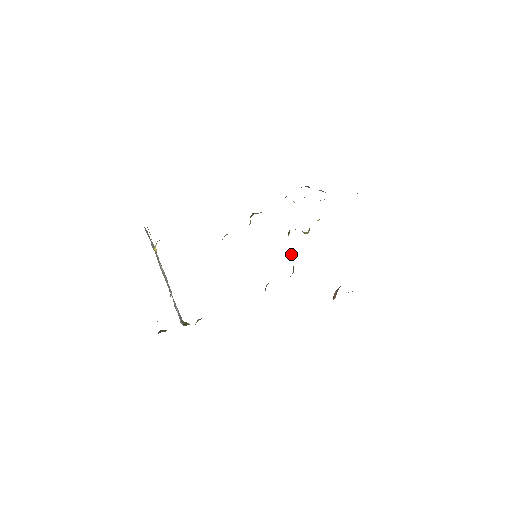
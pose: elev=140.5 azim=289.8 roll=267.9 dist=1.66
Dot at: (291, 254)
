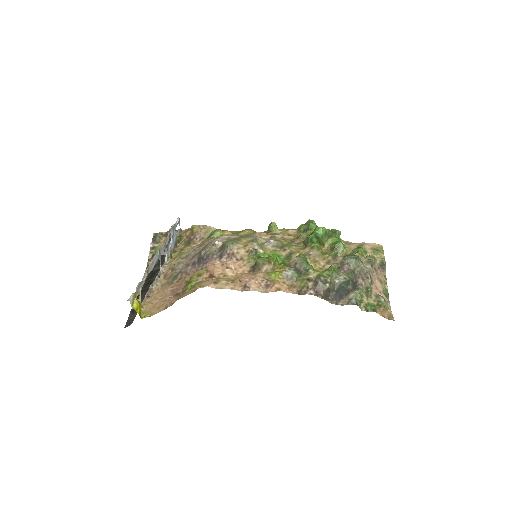
Dot at: (308, 228)
